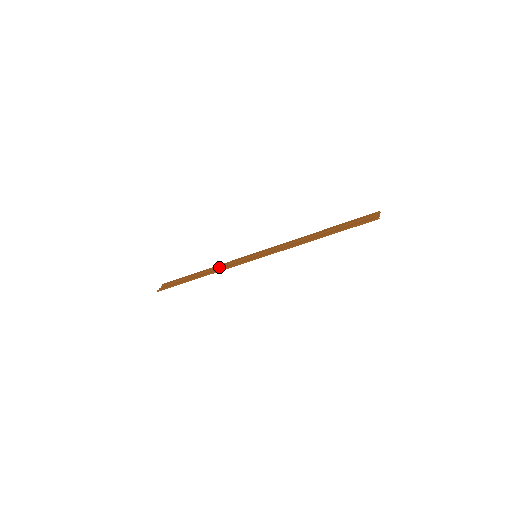
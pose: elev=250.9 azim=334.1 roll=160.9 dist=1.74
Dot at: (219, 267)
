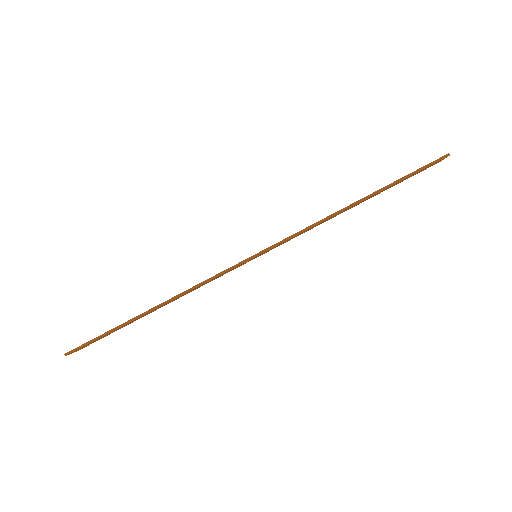
Dot at: occluded
